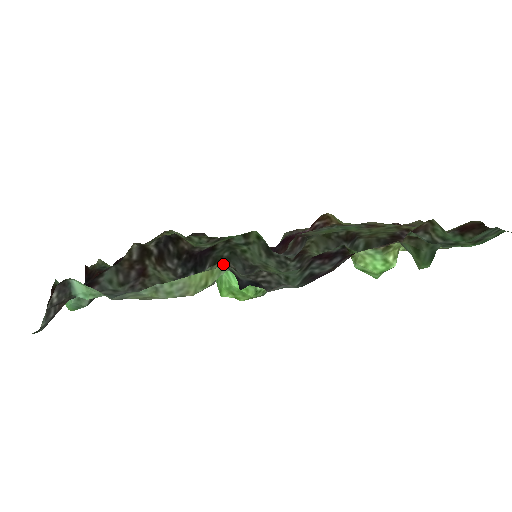
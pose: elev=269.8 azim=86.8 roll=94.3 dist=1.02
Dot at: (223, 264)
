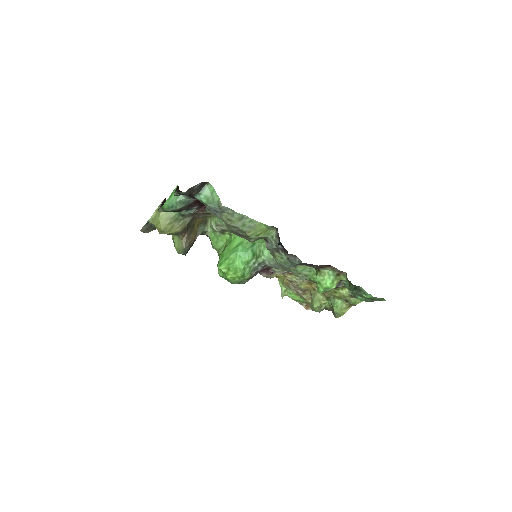
Dot at: (273, 231)
